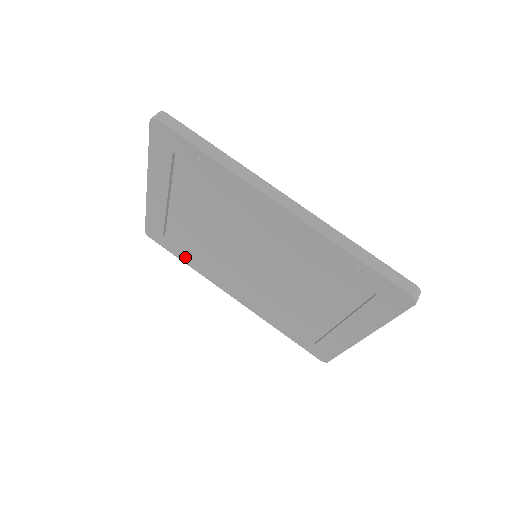
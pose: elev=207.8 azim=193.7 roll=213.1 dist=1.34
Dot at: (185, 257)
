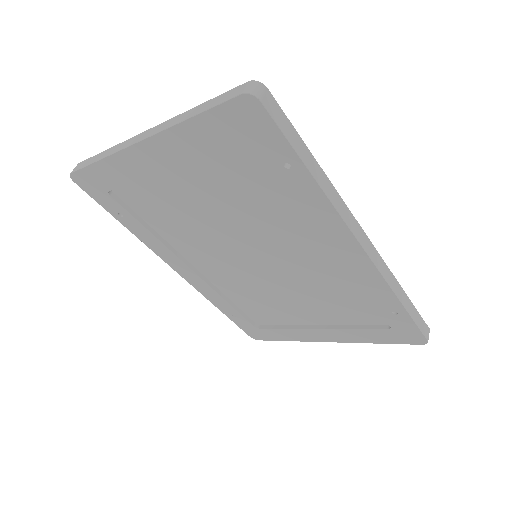
Dot at: (130, 221)
